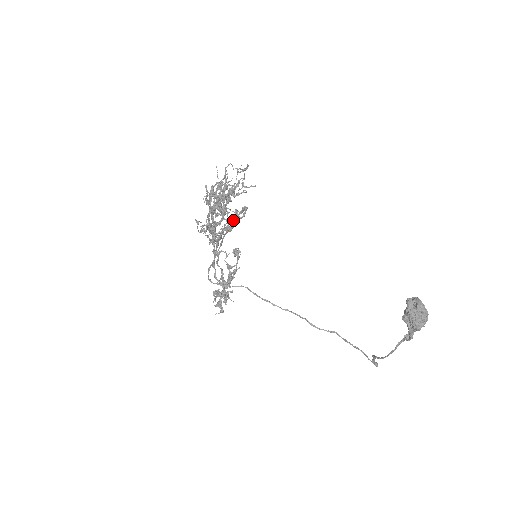
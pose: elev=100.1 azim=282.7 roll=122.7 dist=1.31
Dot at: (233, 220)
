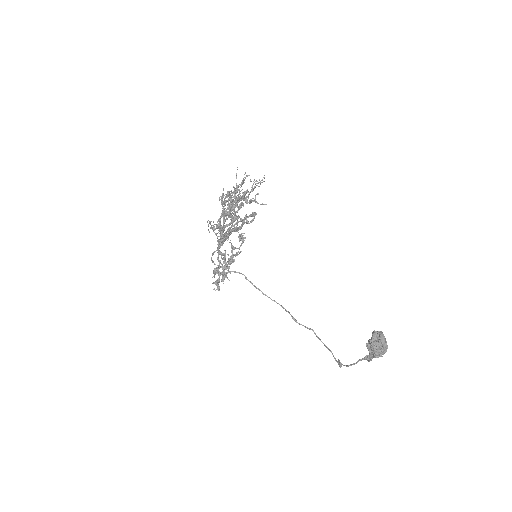
Dot at: (241, 224)
